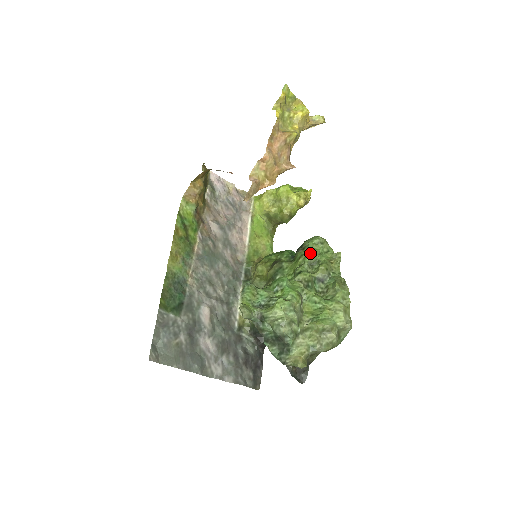
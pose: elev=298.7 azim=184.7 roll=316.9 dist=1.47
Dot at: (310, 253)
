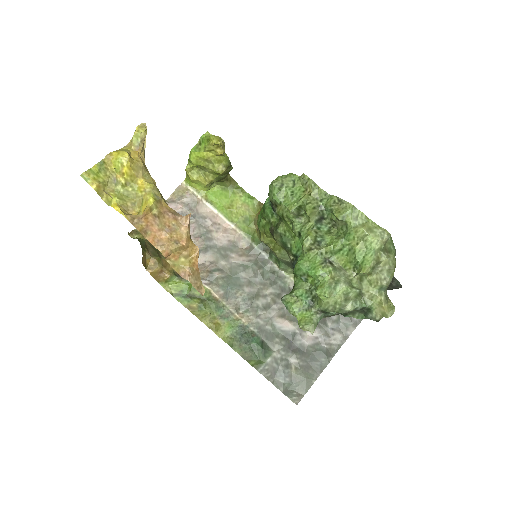
Dot at: (285, 208)
